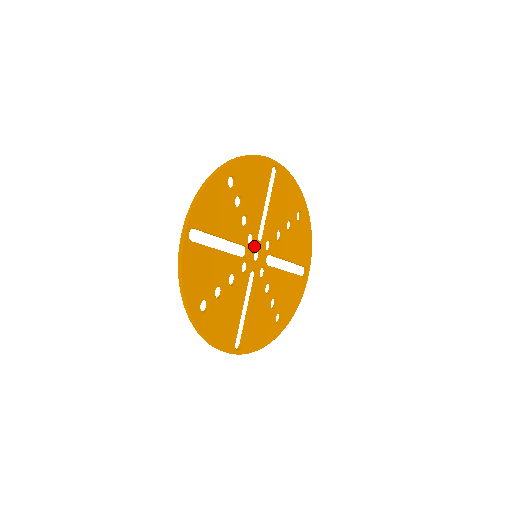
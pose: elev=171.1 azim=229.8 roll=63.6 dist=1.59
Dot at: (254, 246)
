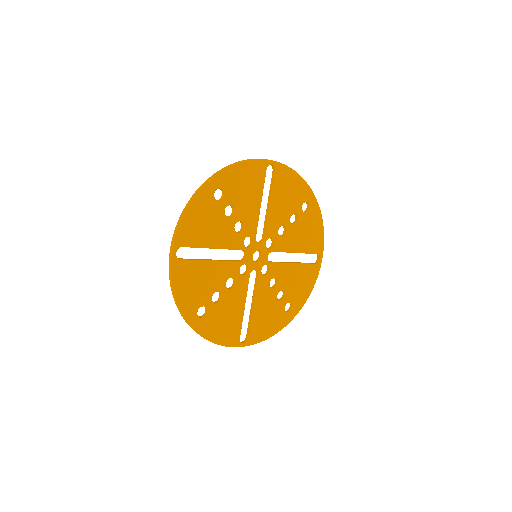
Dot at: (252, 248)
